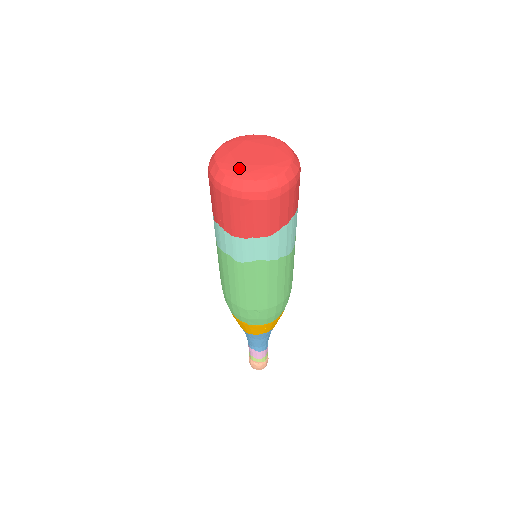
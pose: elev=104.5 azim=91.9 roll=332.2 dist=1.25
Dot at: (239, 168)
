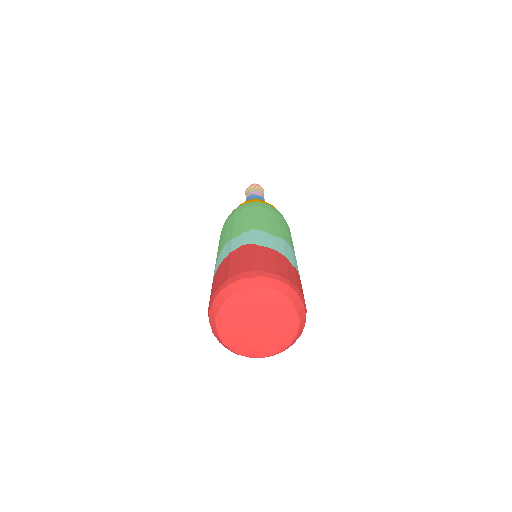
Dot at: (229, 326)
